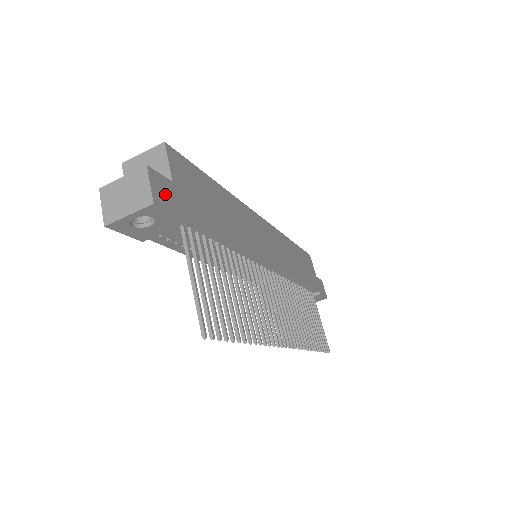
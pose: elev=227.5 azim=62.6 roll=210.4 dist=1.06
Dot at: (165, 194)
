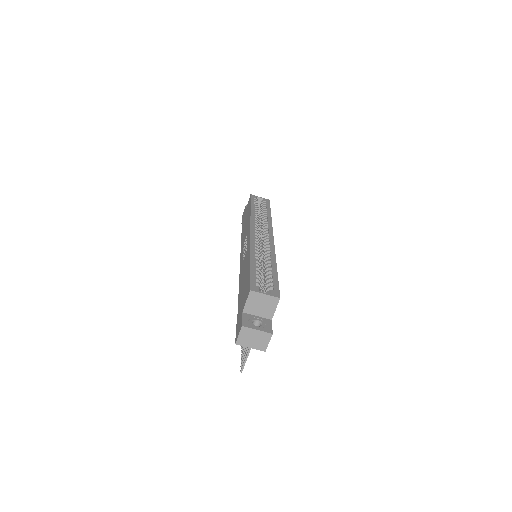
Dot at: occluded
